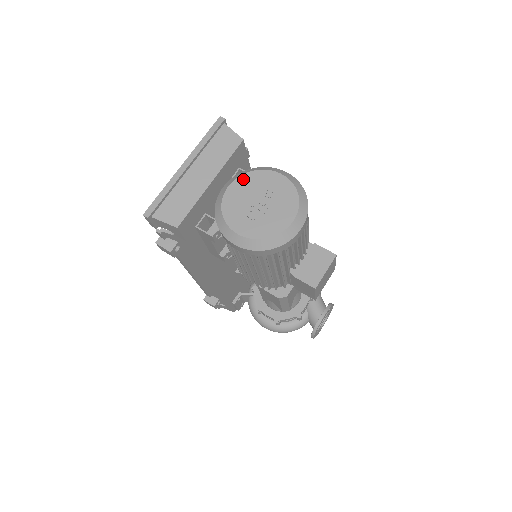
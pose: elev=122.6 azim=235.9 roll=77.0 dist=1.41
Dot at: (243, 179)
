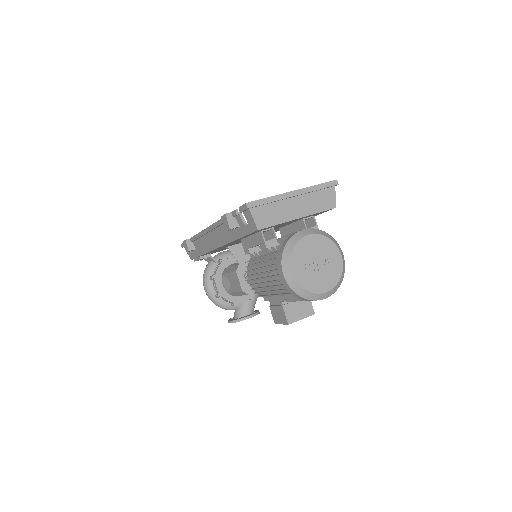
Dot at: (320, 238)
